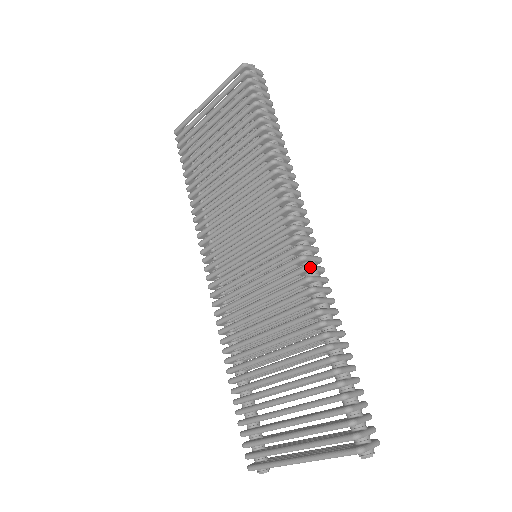
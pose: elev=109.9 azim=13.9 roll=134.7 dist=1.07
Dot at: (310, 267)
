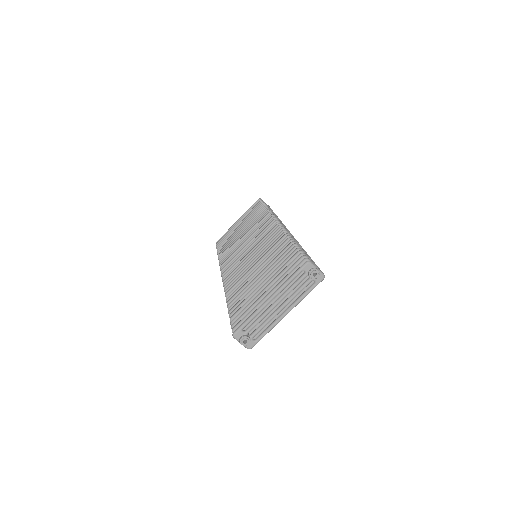
Dot at: (285, 229)
